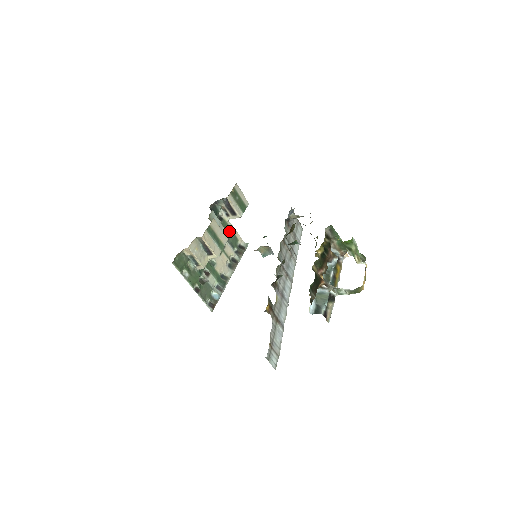
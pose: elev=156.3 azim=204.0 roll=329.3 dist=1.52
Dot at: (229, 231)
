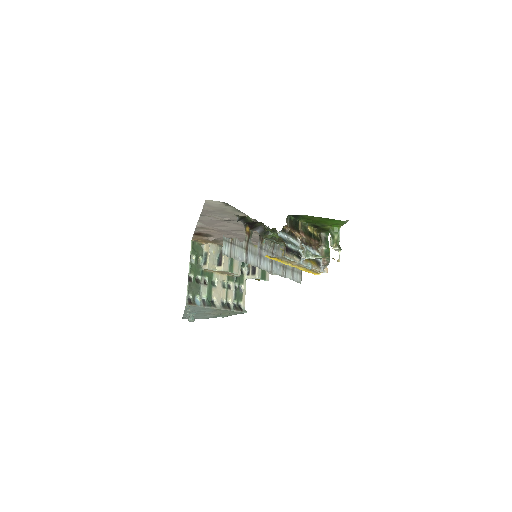
Dot at: (241, 287)
